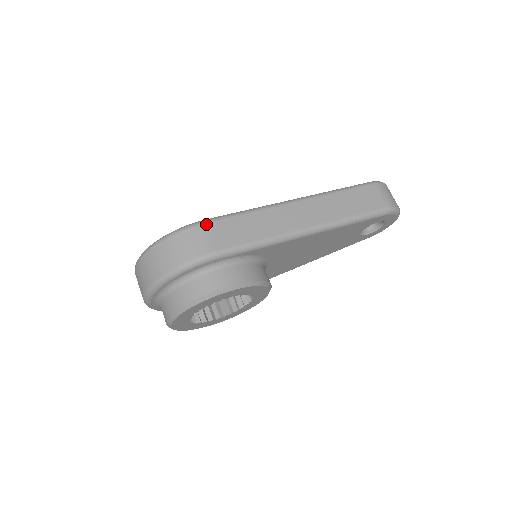
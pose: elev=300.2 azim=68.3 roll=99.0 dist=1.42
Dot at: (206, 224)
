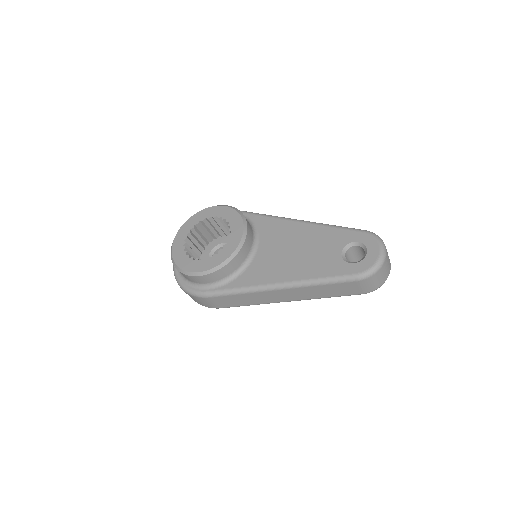
Dot at: occluded
